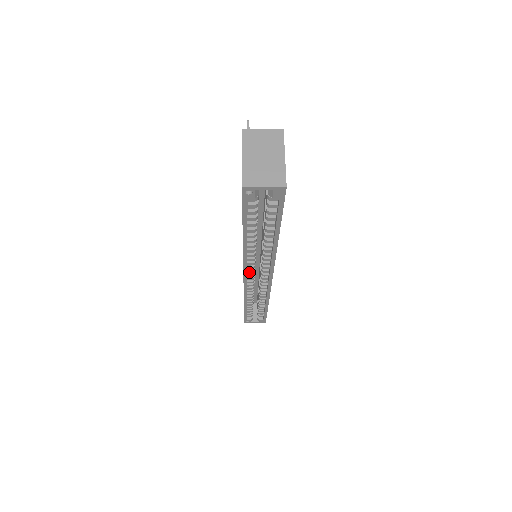
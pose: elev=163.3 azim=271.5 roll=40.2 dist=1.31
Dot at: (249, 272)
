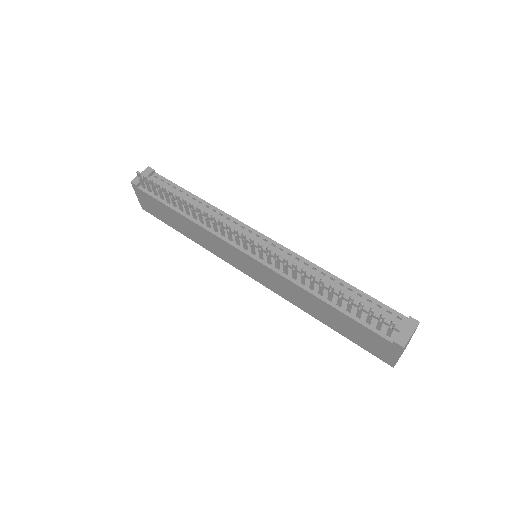
Dot at: occluded
